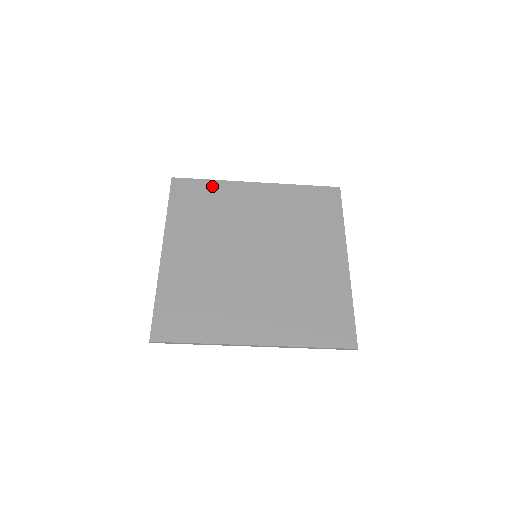
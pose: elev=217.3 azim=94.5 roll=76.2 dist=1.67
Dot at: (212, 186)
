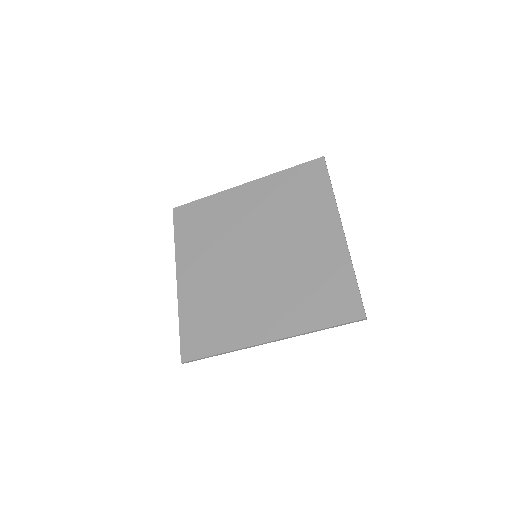
Dot at: (207, 203)
